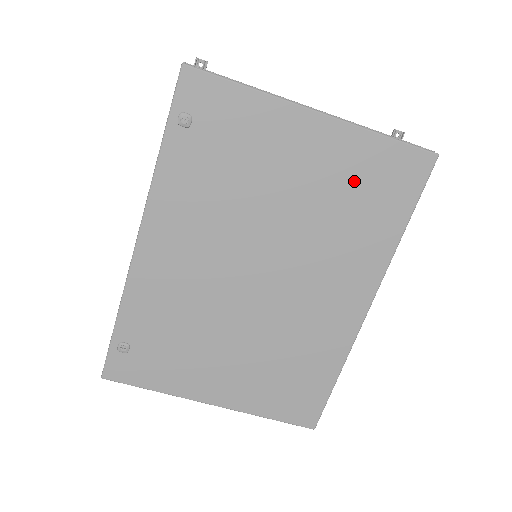
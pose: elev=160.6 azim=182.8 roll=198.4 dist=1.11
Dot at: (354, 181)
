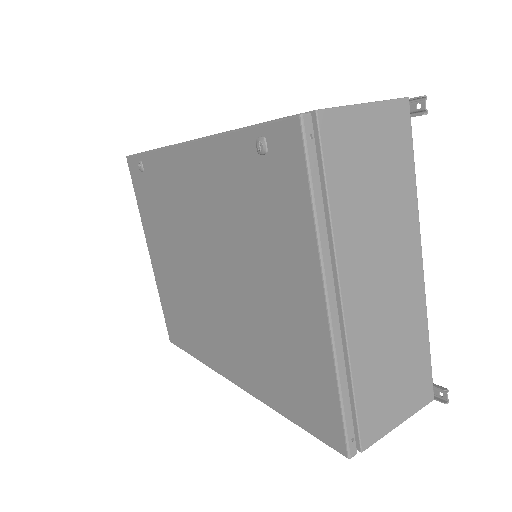
Dot at: (295, 358)
